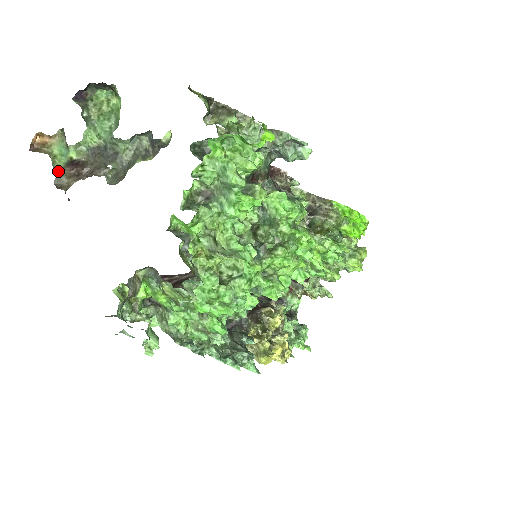
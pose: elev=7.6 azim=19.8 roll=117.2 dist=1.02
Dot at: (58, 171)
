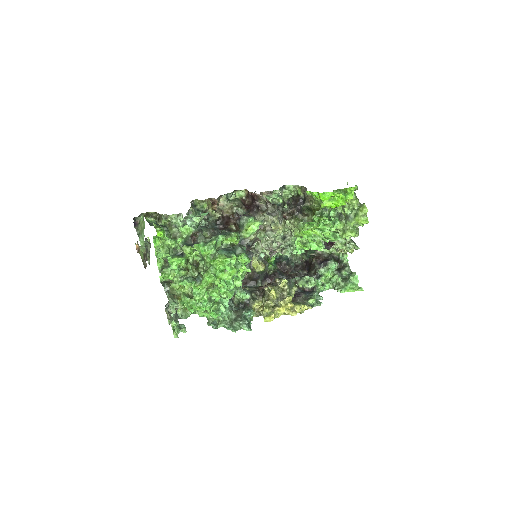
Dot at: (143, 260)
